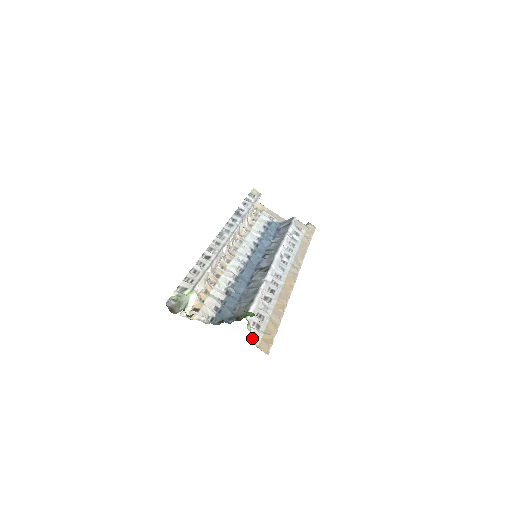
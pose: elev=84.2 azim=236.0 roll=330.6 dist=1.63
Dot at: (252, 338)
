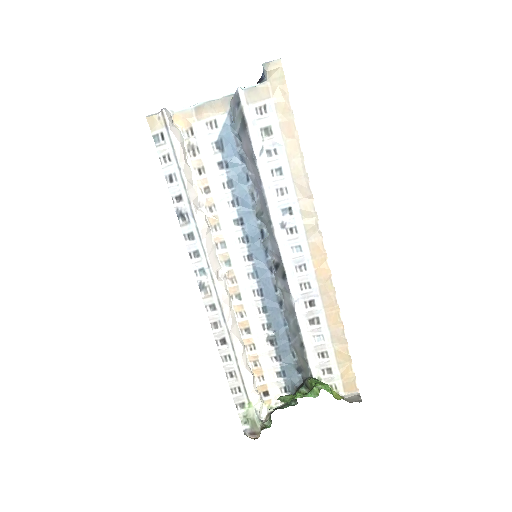
Dot at: occluded
